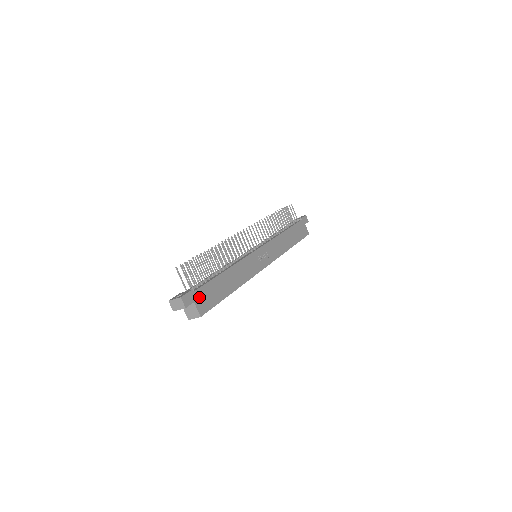
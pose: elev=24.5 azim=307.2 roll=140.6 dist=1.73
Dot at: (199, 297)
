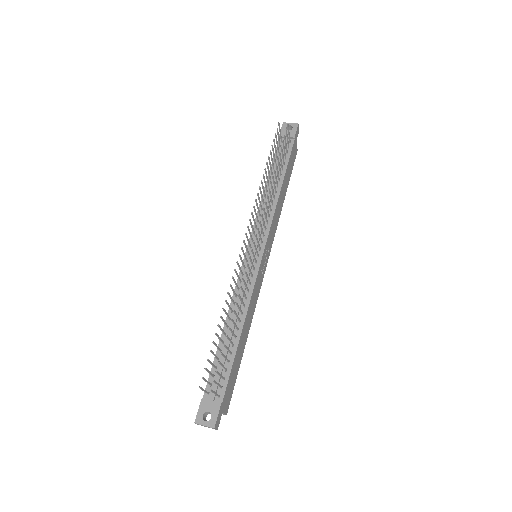
Dot at: (225, 400)
